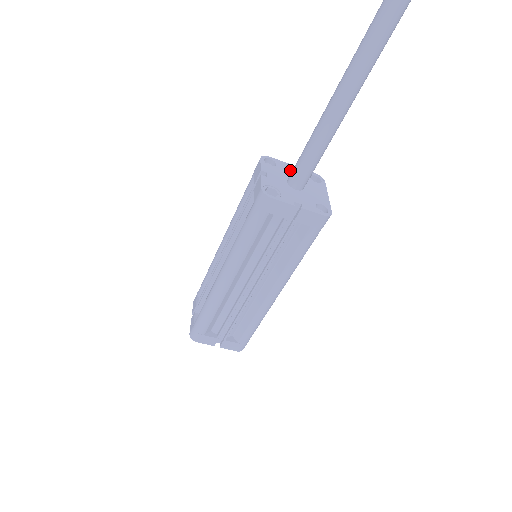
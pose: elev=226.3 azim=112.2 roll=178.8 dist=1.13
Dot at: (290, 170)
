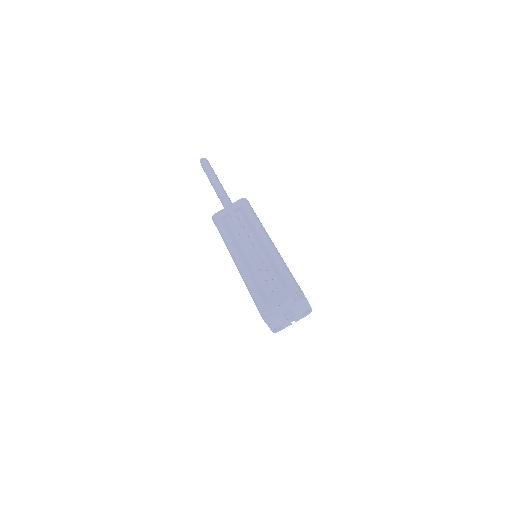
Dot at: occluded
